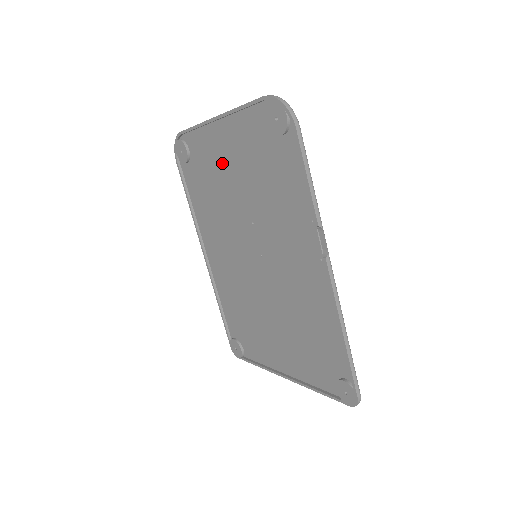
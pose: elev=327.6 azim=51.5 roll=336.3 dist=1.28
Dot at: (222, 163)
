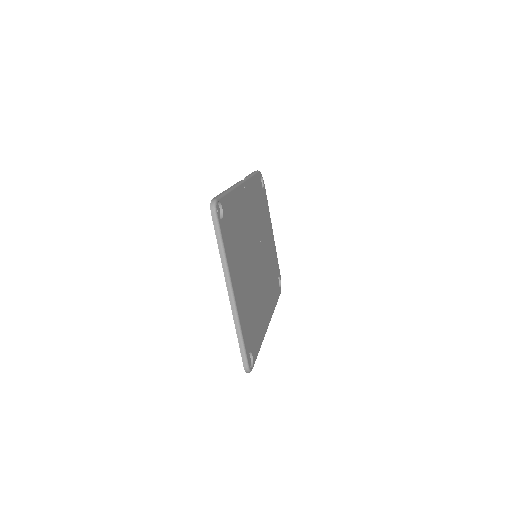
Dot at: occluded
